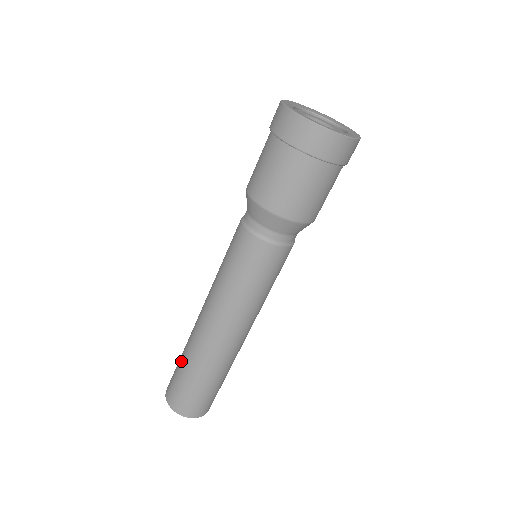
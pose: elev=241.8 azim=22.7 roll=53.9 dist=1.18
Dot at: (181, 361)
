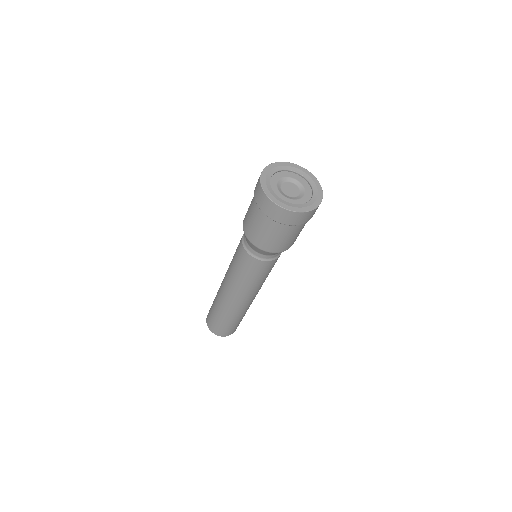
Dot at: (225, 321)
